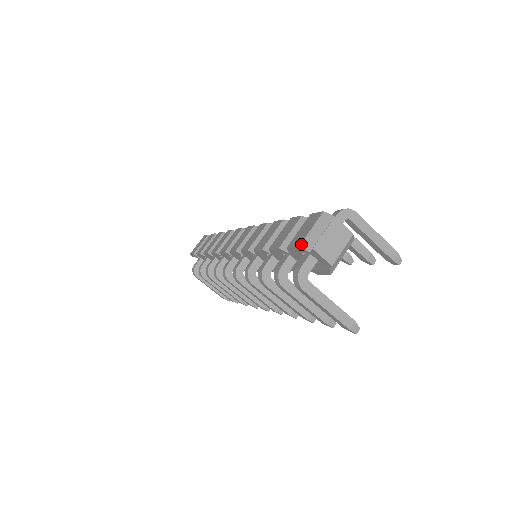
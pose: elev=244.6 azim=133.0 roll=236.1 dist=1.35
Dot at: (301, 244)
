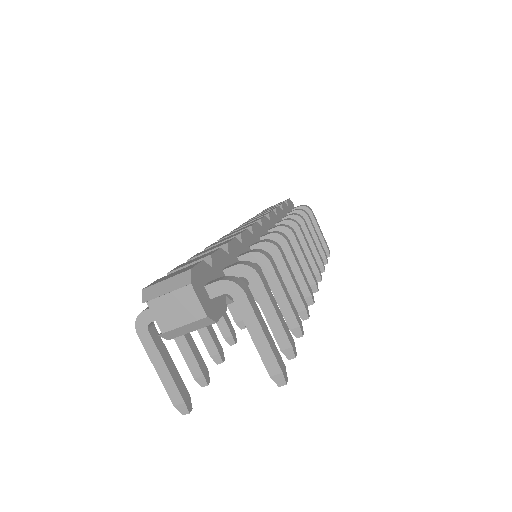
Dot at: (146, 288)
